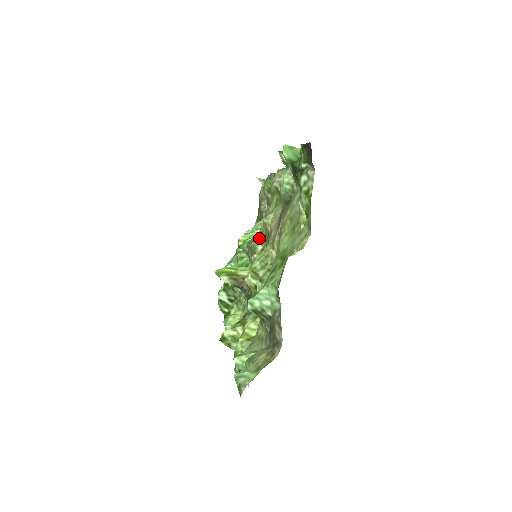
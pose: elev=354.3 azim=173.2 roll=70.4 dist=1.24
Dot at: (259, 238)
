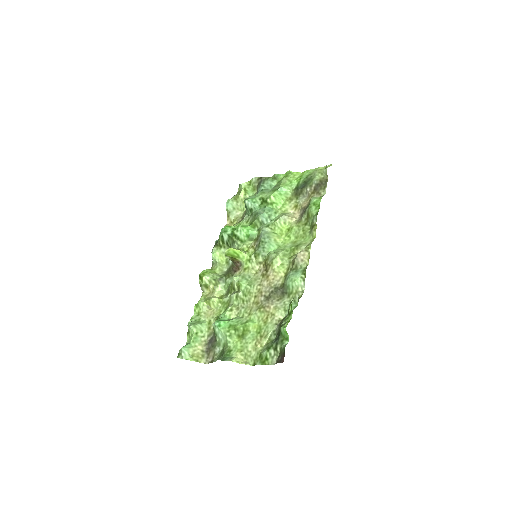
Dot at: (266, 252)
